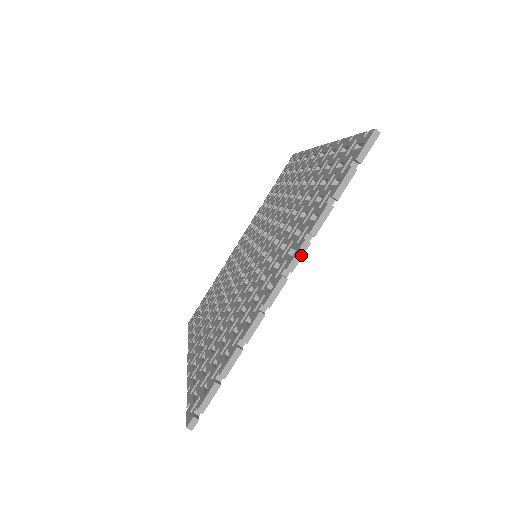
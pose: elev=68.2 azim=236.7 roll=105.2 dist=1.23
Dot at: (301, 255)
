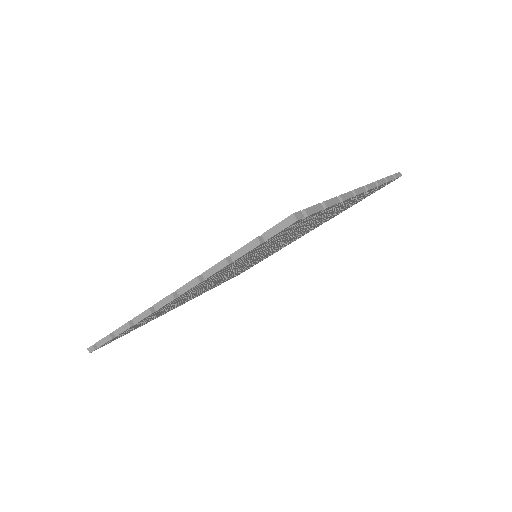
Dot at: (190, 287)
